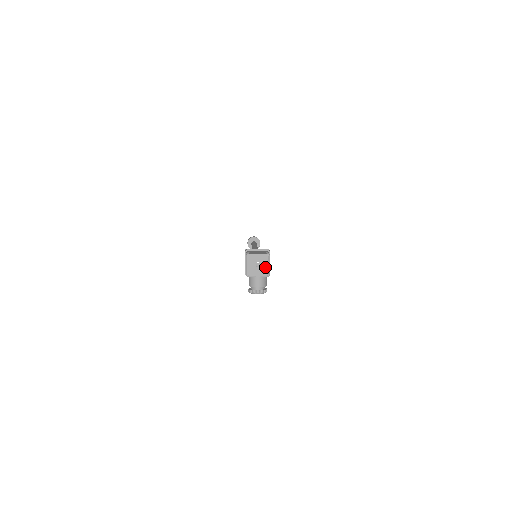
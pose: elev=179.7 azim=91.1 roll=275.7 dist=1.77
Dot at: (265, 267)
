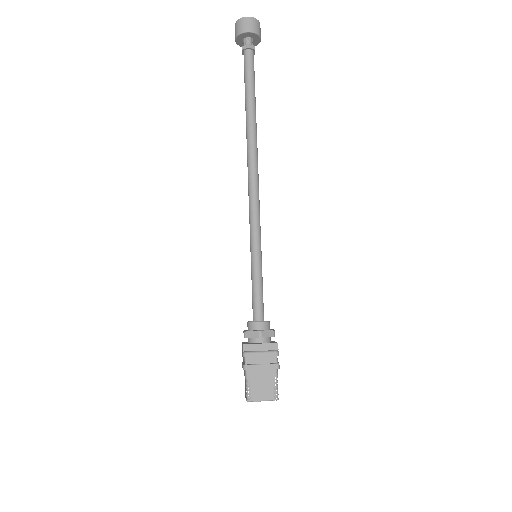
Dot at: occluded
